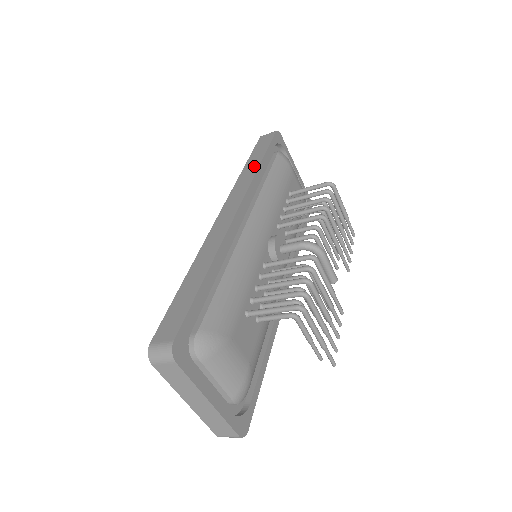
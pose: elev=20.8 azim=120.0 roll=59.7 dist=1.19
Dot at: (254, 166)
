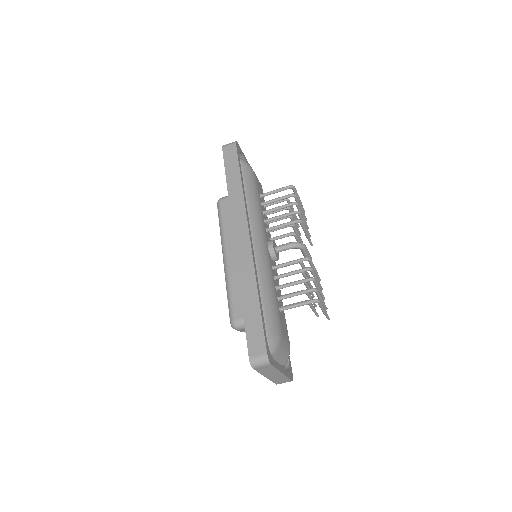
Dot at: (237, 187)
